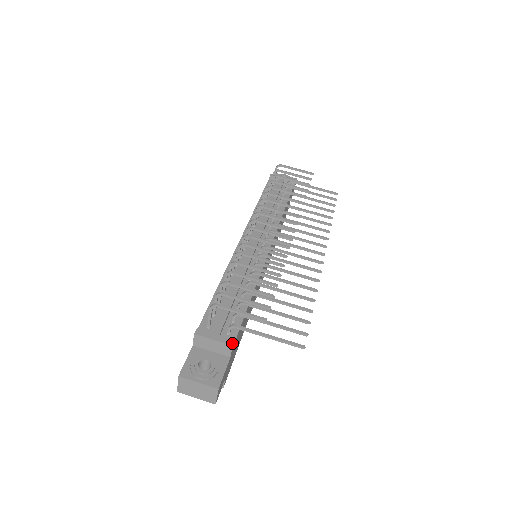
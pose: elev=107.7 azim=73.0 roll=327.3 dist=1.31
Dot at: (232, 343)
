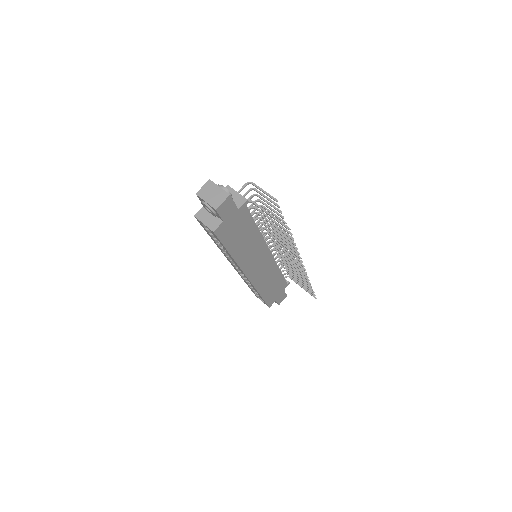
Dot at: (247, 200)
